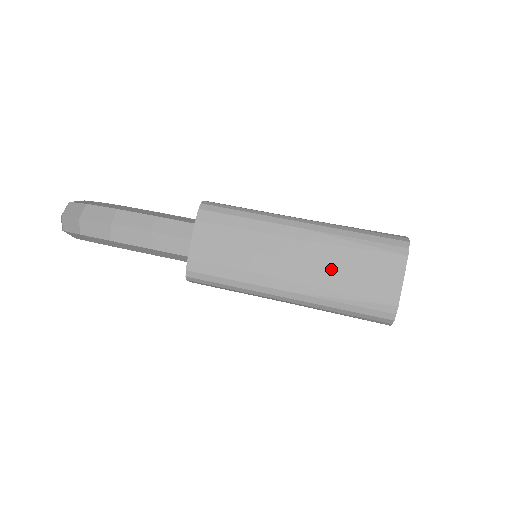
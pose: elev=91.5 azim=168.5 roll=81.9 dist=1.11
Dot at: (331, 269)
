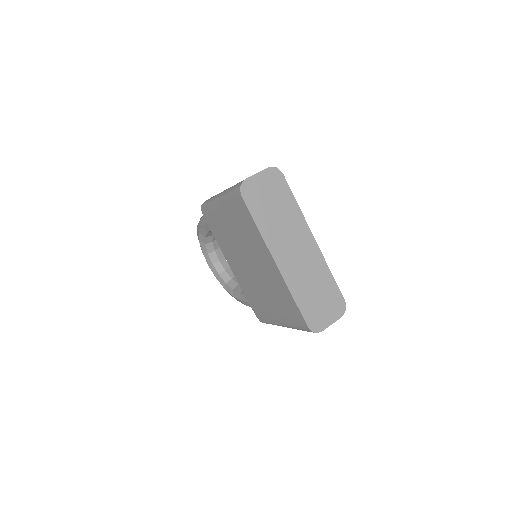
Dot at: occluded
